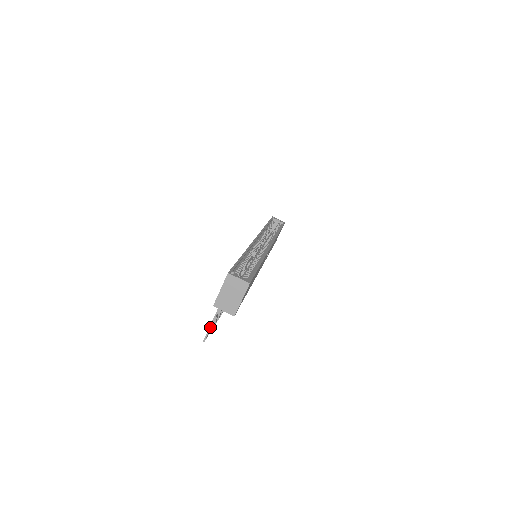
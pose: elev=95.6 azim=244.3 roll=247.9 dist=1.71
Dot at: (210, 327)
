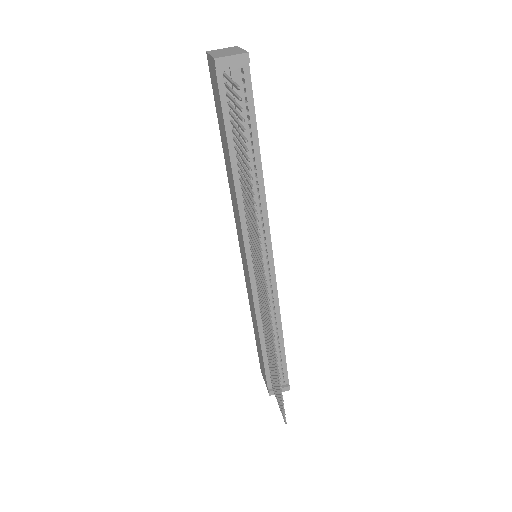
Dot at: (232, 81)
